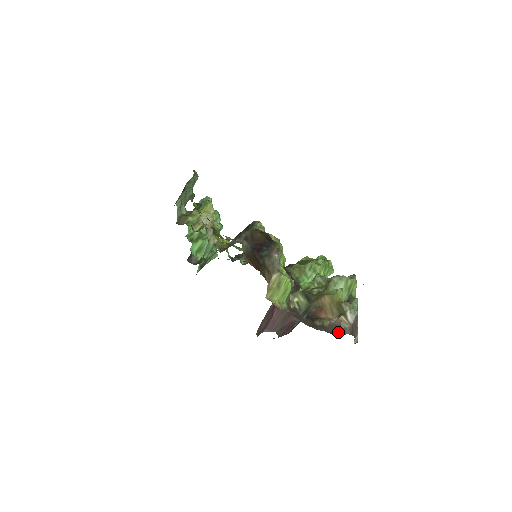
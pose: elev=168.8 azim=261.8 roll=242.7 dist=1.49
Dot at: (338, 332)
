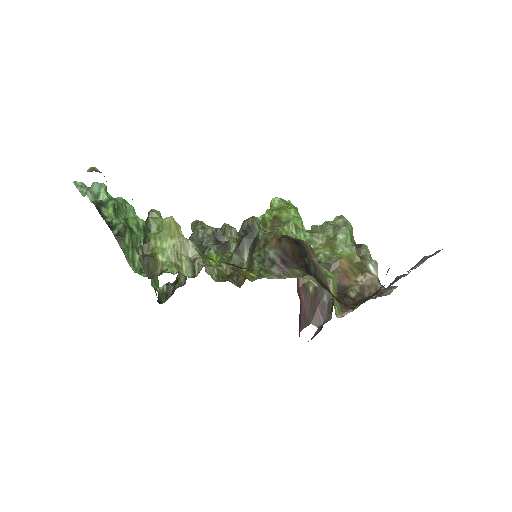
Dot at: occluded
